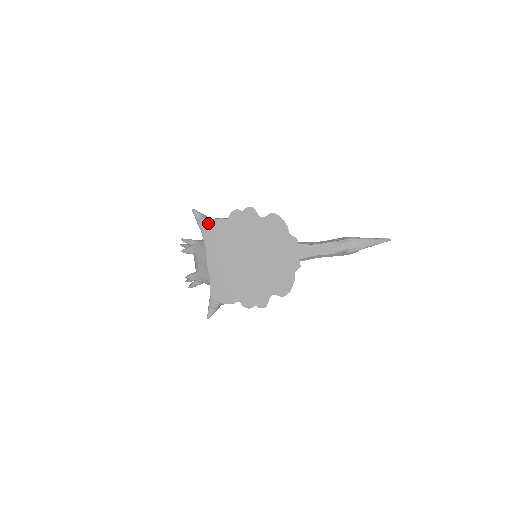
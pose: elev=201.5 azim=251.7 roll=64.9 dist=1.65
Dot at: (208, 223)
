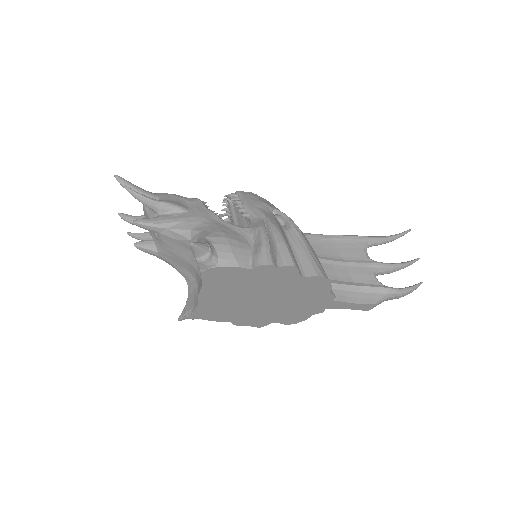
Dot at: (216, 268)
